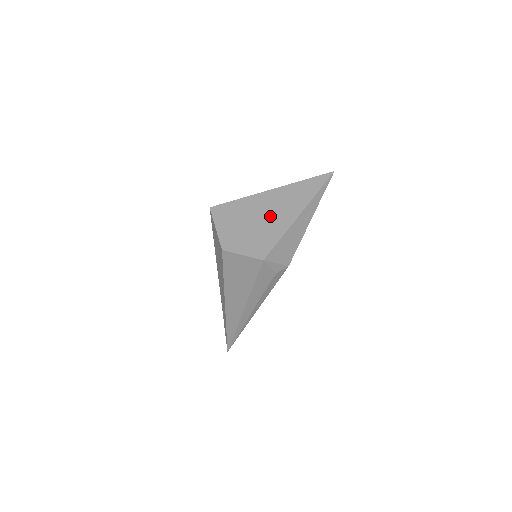
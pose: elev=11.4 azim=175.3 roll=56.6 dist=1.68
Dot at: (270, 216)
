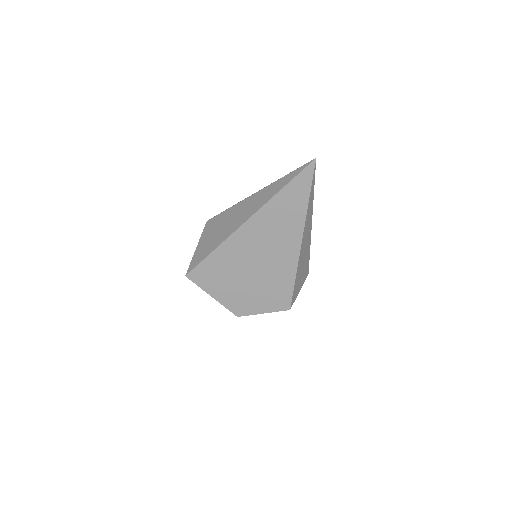
Dot at: (266, 259)
